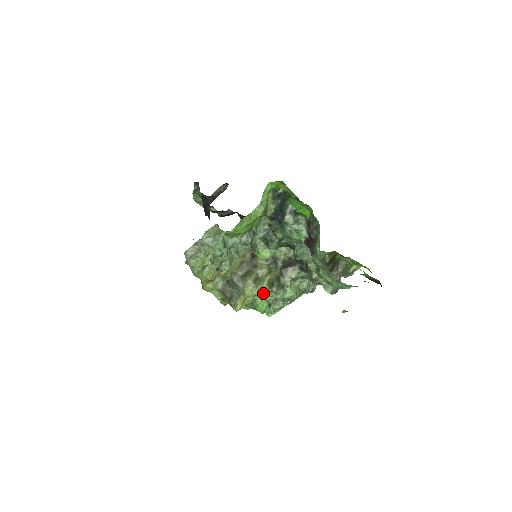
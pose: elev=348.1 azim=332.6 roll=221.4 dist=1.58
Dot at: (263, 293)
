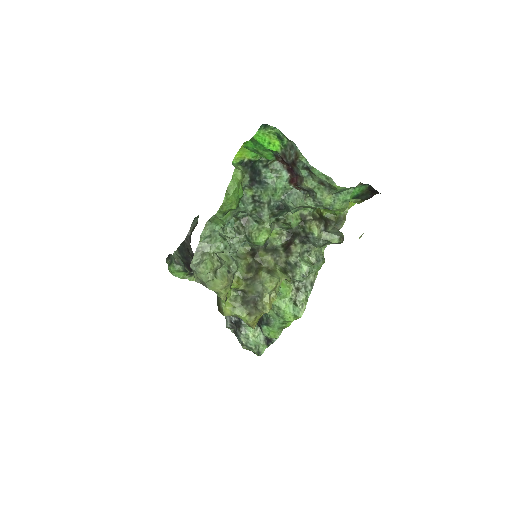
Dot at: (282, 292)
